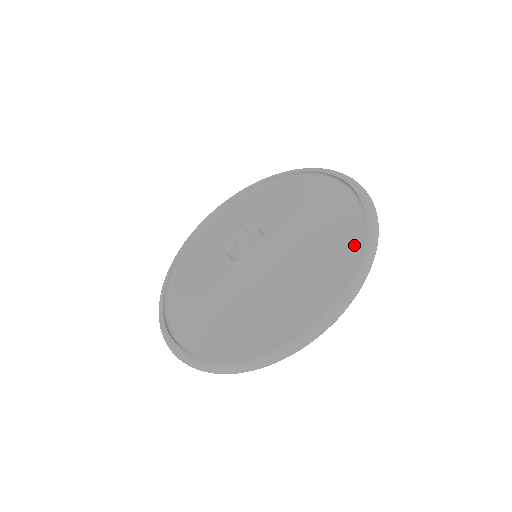
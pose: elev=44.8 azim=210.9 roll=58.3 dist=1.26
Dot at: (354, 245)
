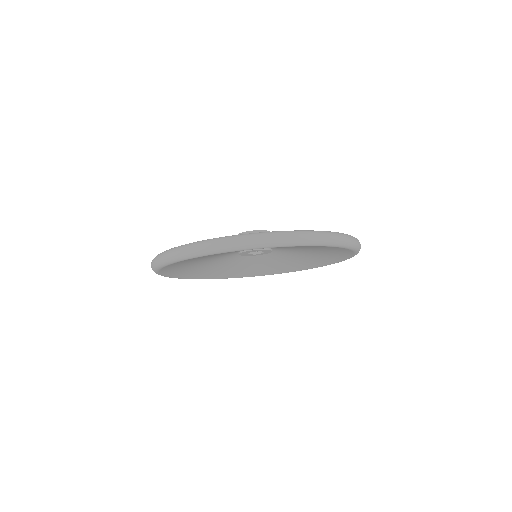
Dot at: occluded
